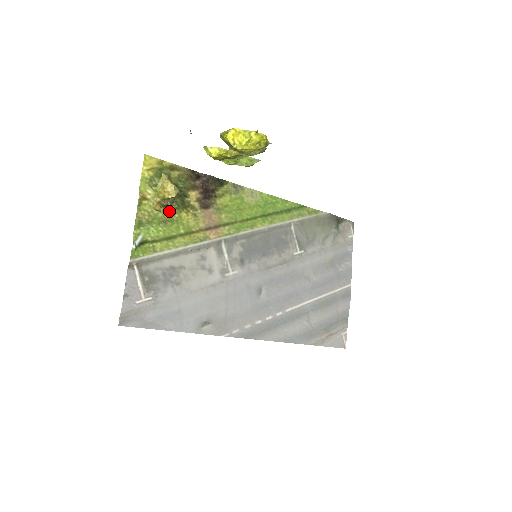
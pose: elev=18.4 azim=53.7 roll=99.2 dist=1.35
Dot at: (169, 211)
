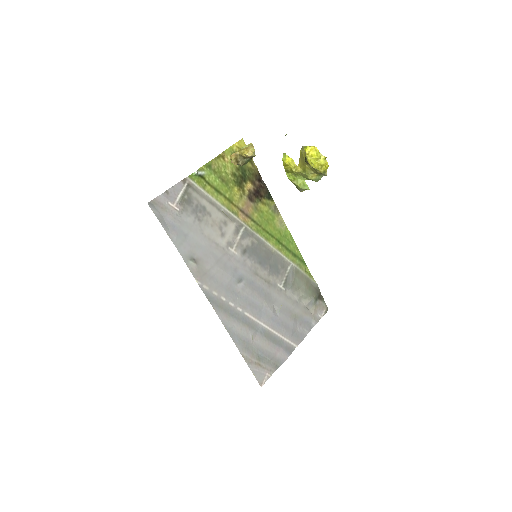
Dot at: (230, 178)
